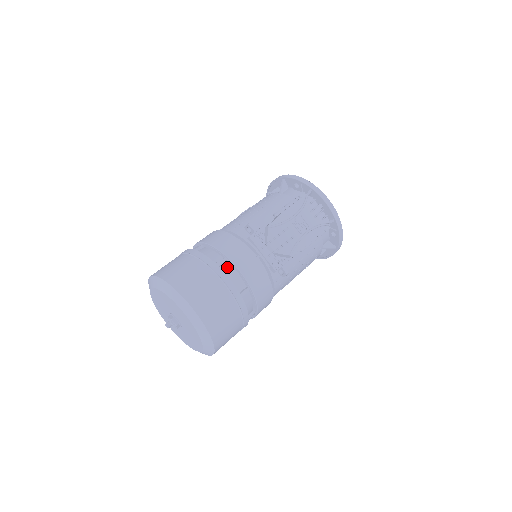
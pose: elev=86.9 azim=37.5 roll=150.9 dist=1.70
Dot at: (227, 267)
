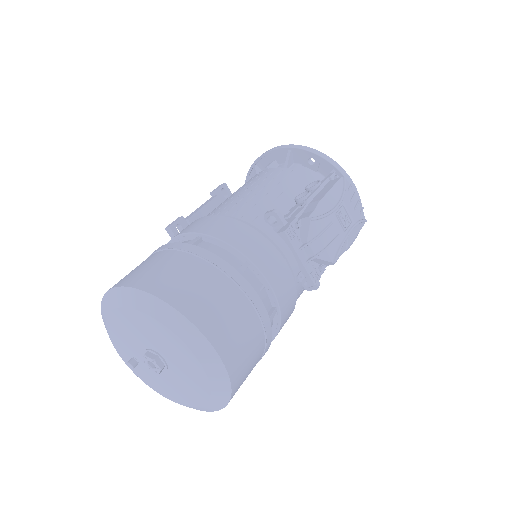
Dot at: (250, 276)
